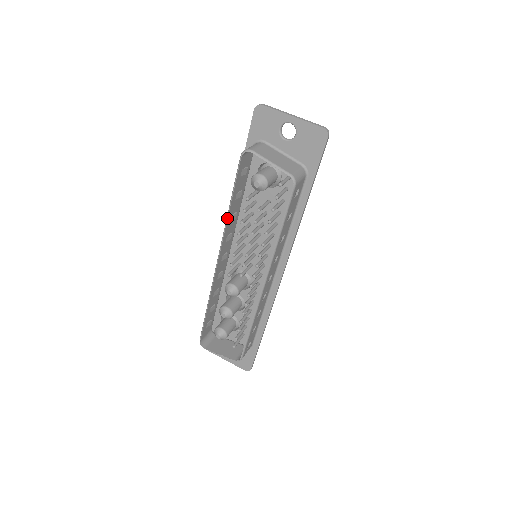
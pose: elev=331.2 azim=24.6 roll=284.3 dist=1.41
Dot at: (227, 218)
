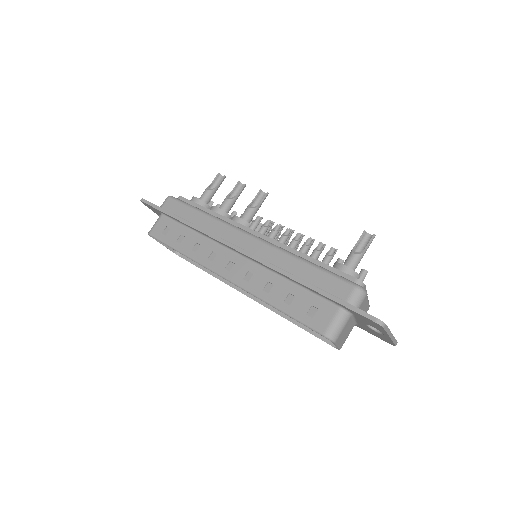
Dot at: occluded
